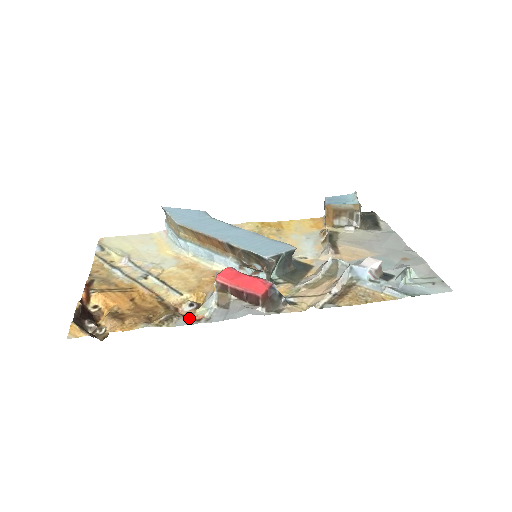
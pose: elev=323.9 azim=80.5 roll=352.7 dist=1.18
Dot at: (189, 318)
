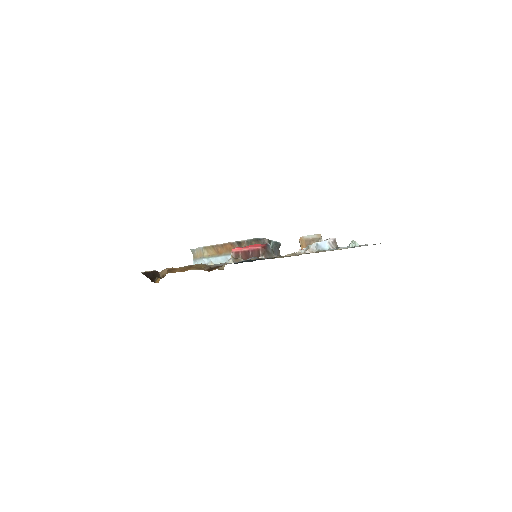
Dot at: (216, 266)
